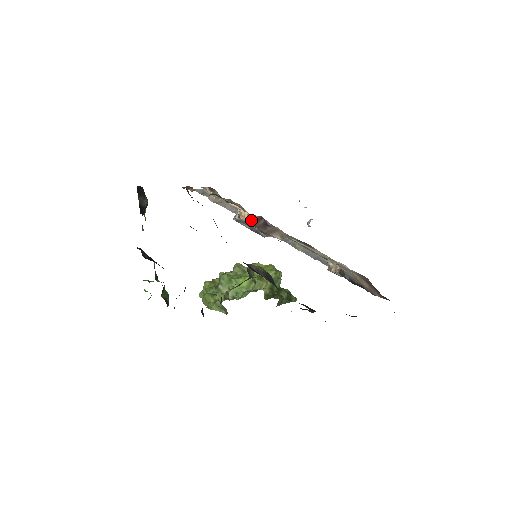
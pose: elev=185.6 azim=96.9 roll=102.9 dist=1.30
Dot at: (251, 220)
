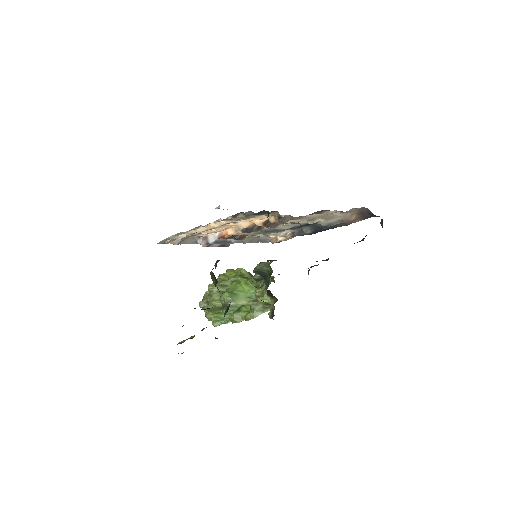
Dot at: (263, 224)
